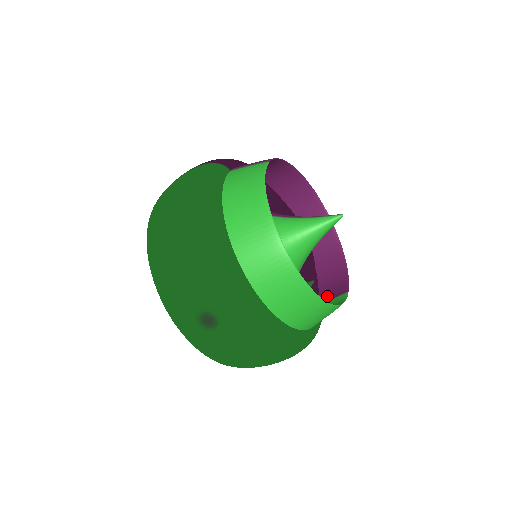
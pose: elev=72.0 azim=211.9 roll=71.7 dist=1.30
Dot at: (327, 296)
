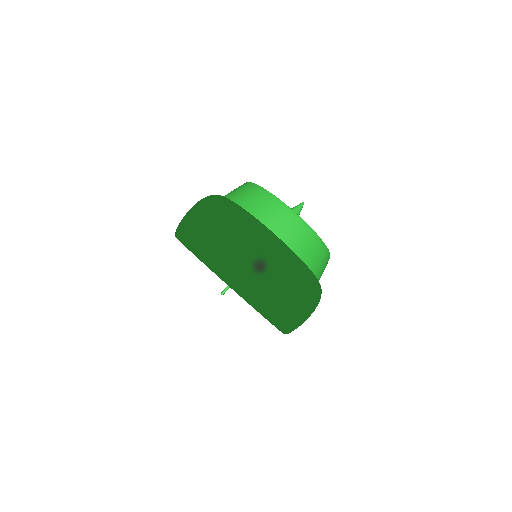
Dot at: occluded
